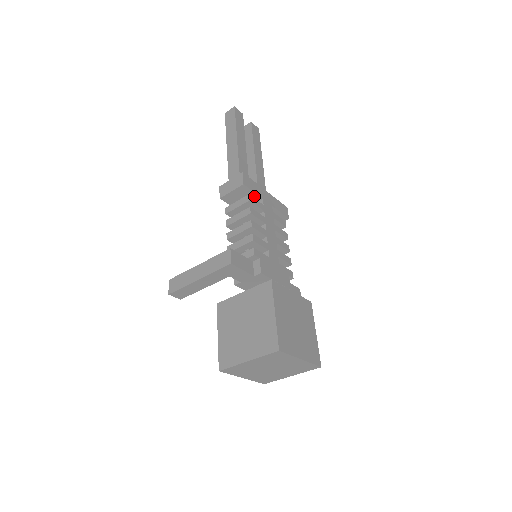
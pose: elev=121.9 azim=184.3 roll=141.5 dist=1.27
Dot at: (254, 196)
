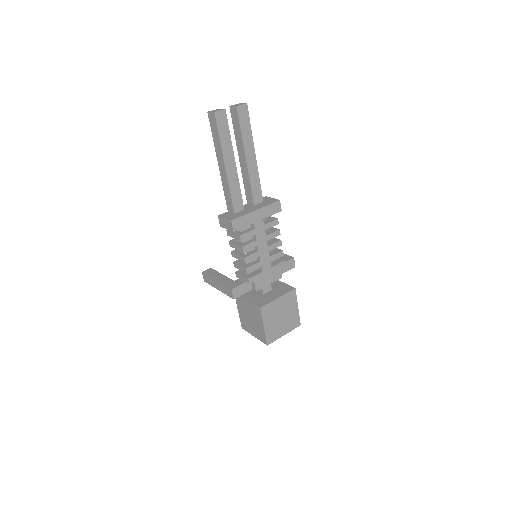
Dot at: (246, 225)
